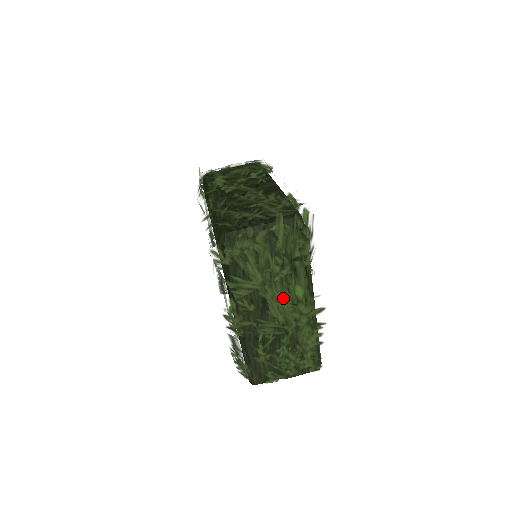
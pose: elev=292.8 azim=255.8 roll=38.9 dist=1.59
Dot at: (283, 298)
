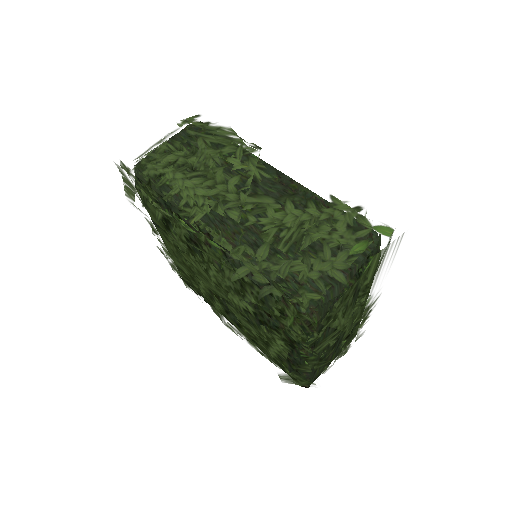
Dot at: (354, 318)
